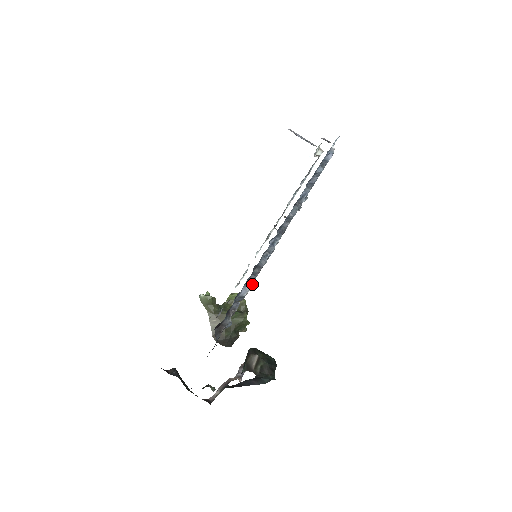
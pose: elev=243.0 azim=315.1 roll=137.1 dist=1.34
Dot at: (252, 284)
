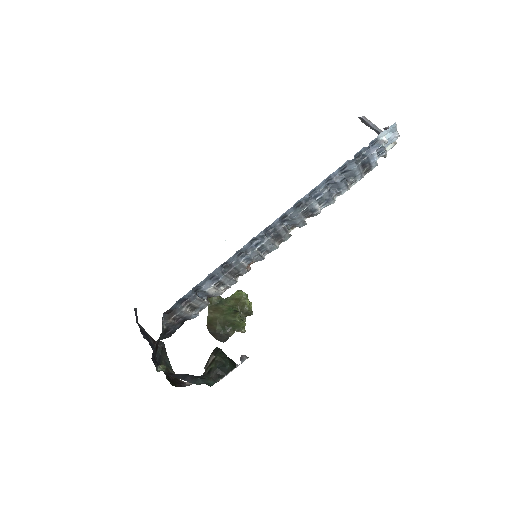
Dot at: (221, 282)
